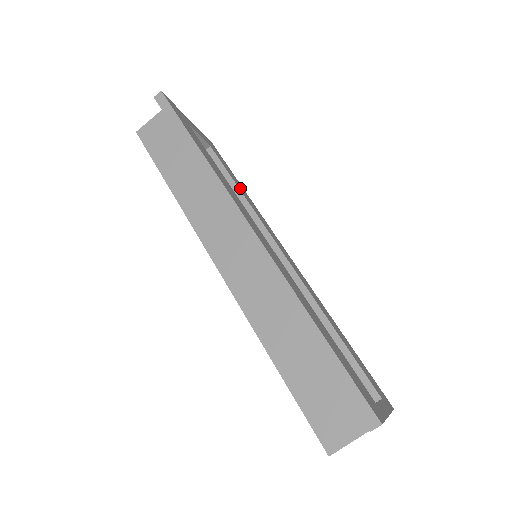
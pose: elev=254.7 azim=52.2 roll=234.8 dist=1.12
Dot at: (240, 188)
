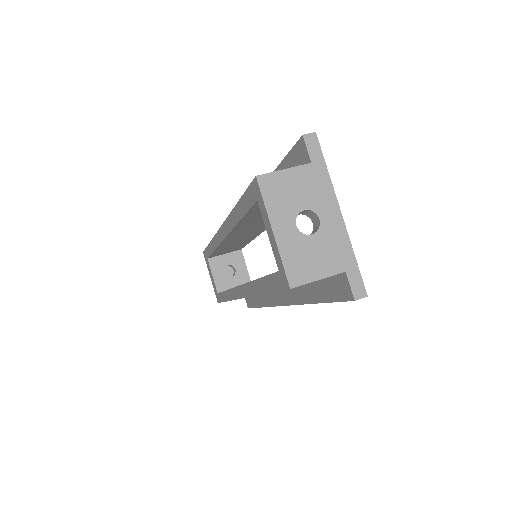
Dot at: occluded
